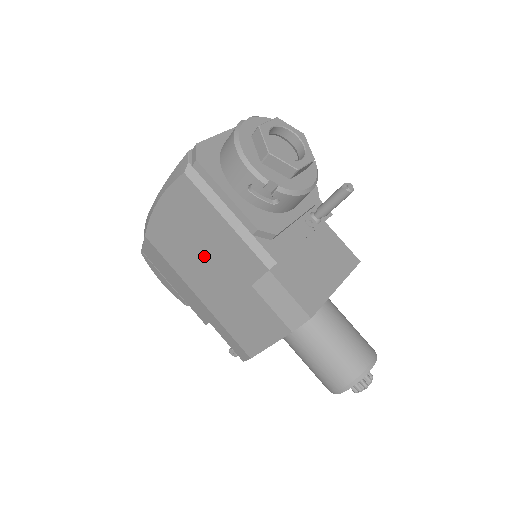
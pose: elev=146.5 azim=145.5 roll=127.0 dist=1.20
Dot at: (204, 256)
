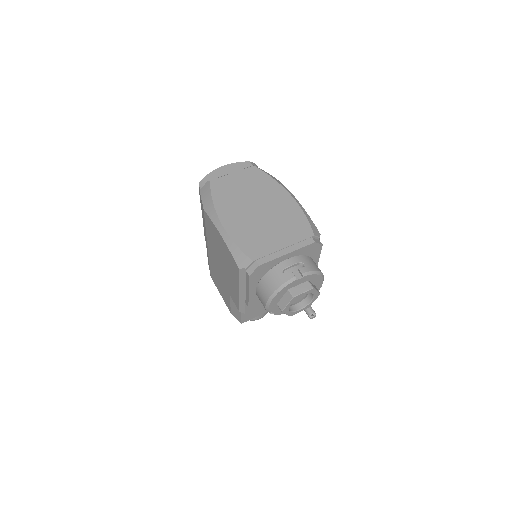
Dot at: (222, 264)
